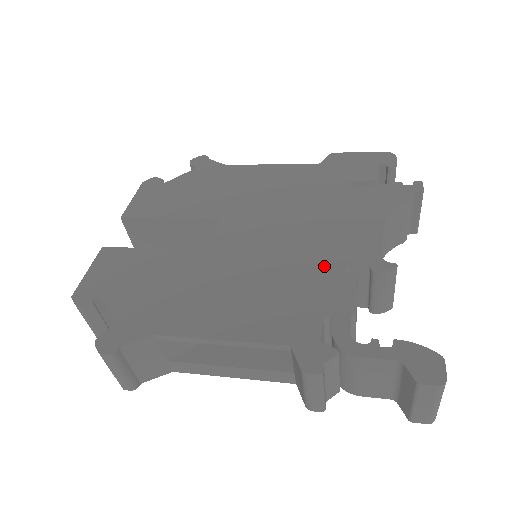
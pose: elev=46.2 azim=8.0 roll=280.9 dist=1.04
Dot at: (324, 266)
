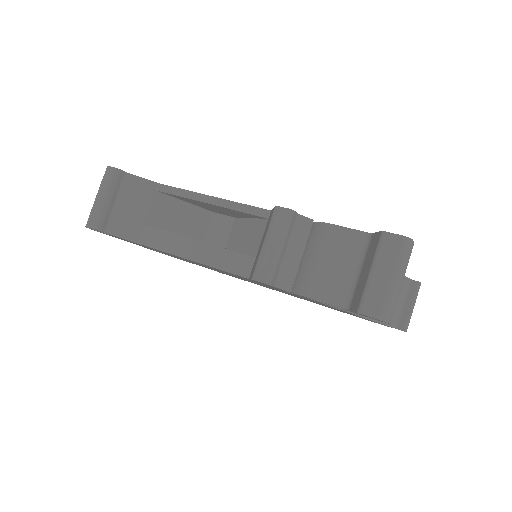
Dot at: occluded
